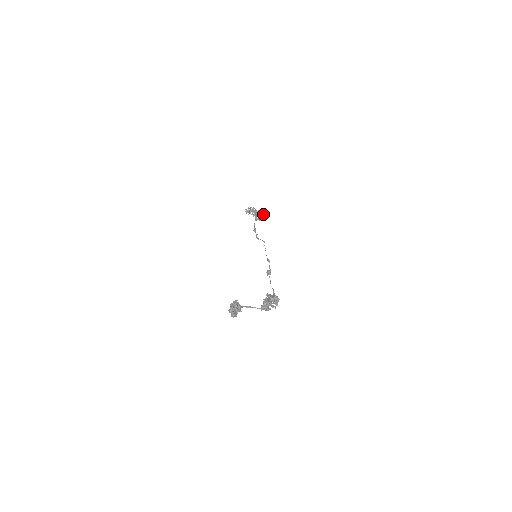
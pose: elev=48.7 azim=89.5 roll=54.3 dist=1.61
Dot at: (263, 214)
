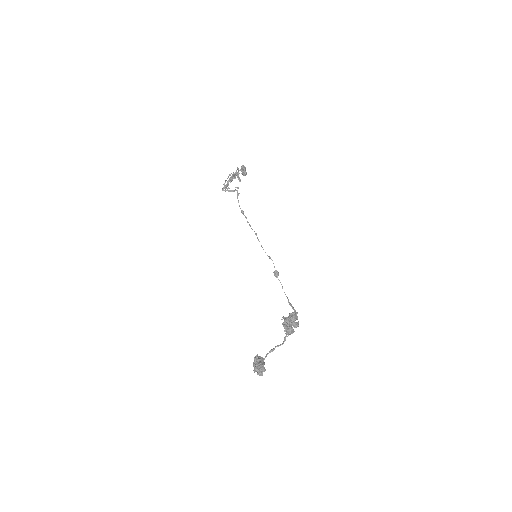
Dot at: (244, 168)
